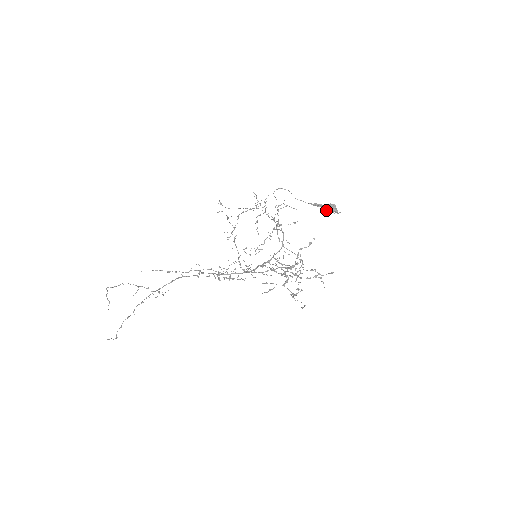
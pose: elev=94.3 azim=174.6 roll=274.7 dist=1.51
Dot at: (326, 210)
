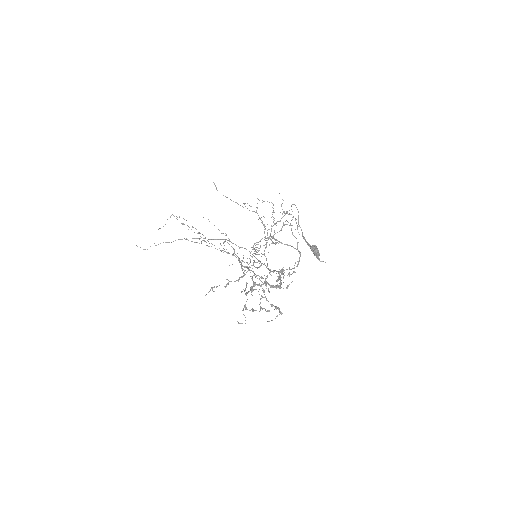
Dot at: (312, 250)
